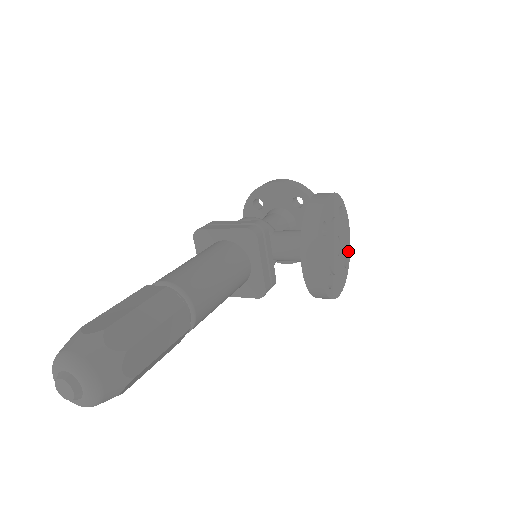
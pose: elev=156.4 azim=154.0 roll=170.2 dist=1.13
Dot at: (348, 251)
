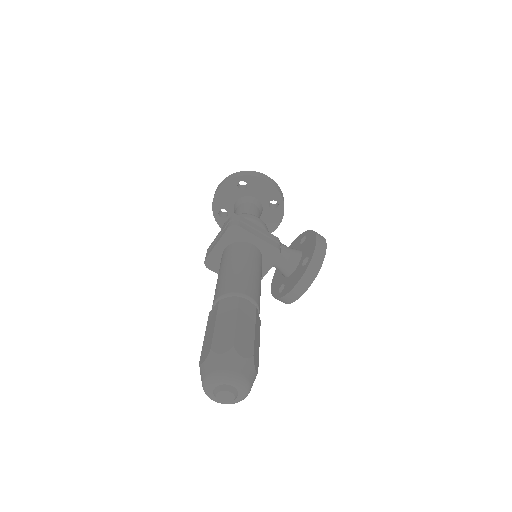
Dot at: occluded
